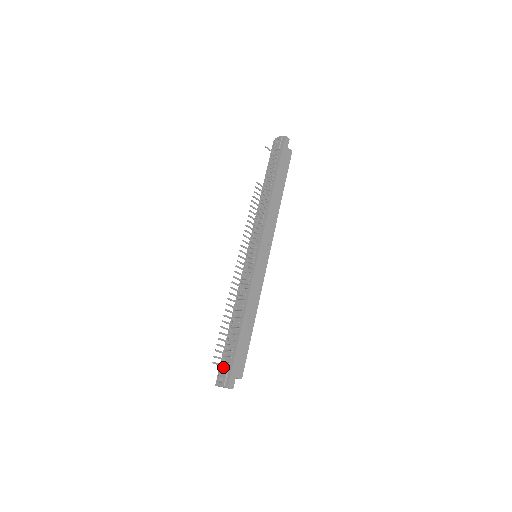
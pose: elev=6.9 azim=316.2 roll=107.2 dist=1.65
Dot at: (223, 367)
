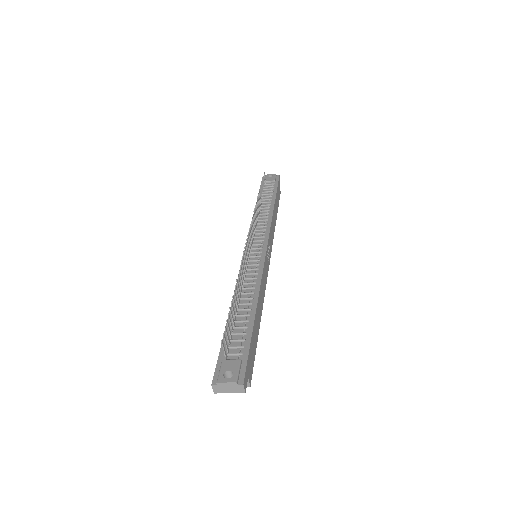
Dot at: (227, 359)
